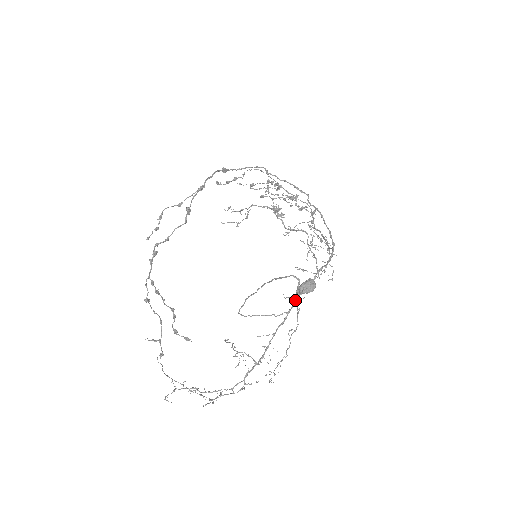
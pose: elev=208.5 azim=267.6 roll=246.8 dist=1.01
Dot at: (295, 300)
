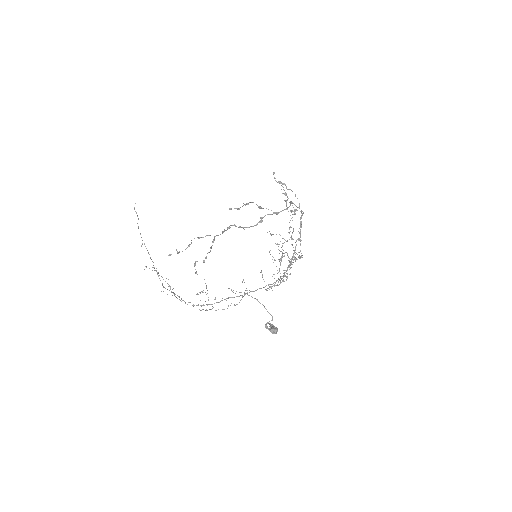
Dot at: occluded
